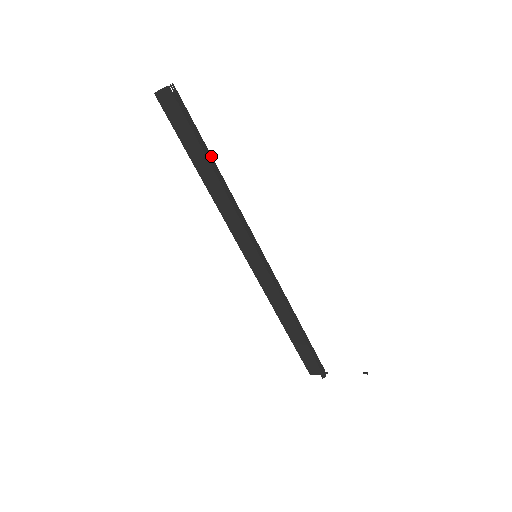
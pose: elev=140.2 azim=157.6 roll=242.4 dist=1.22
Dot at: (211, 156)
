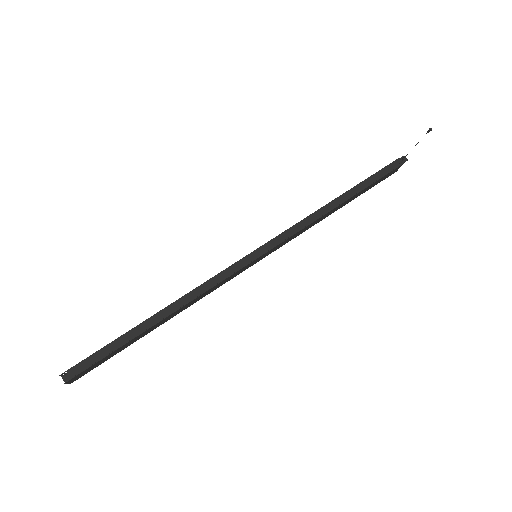
Dot at: (141, 324)
